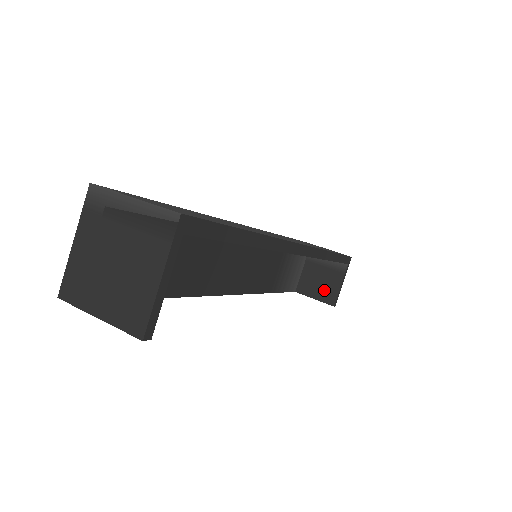
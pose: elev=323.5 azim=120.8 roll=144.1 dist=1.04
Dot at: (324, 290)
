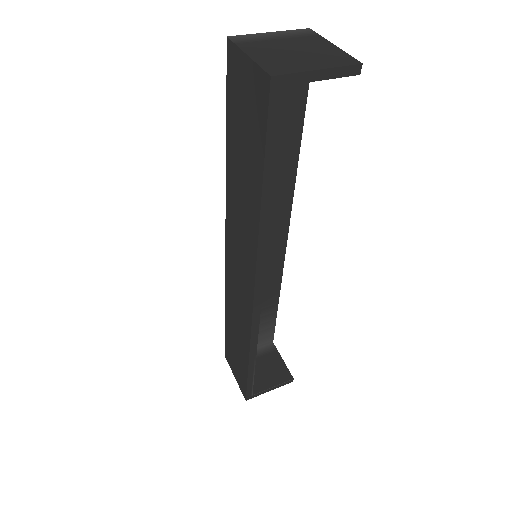
Dot at: (274, 373)
